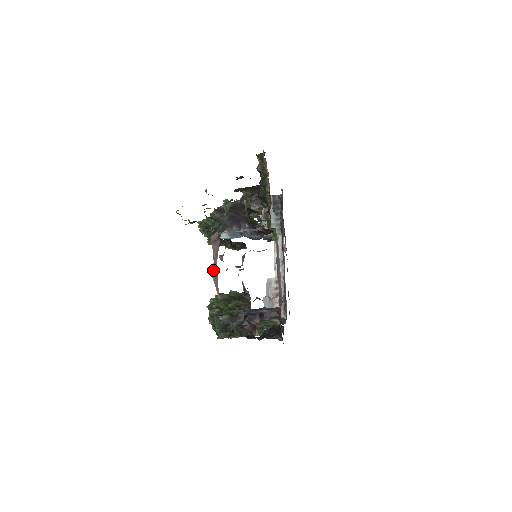
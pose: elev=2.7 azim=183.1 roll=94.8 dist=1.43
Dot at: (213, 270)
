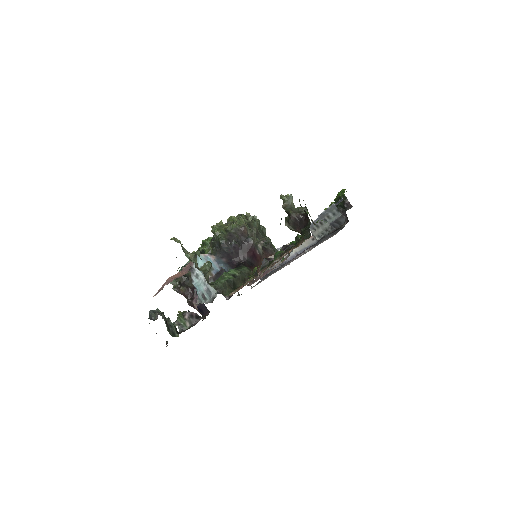
Dot at: (168, 280)
